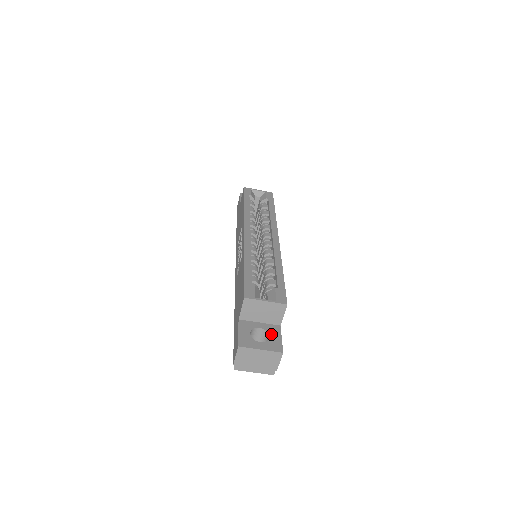
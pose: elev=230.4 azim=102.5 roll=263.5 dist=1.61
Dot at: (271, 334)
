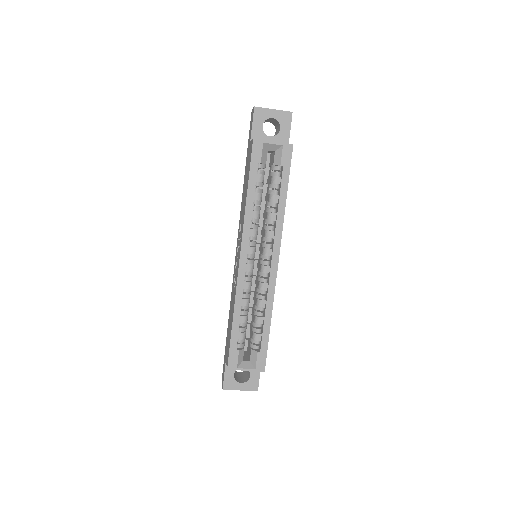
Dot at: (251, 373)
